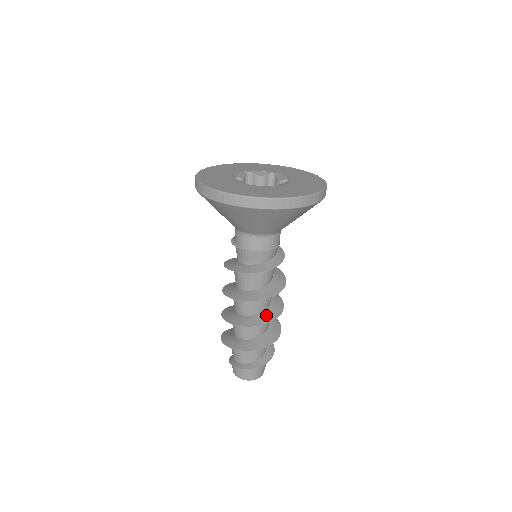
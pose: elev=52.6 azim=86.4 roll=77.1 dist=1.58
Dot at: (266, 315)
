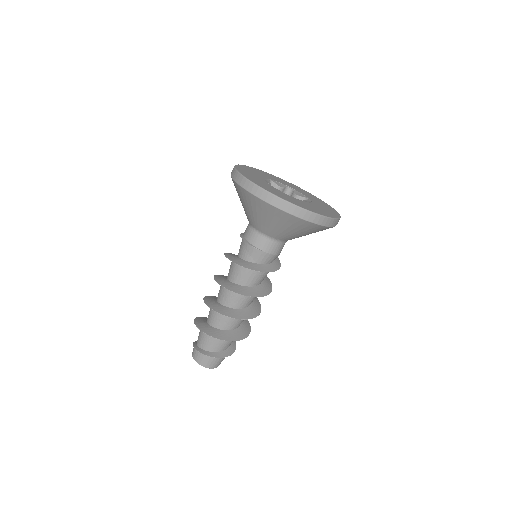
Dot at: (250, 311)
